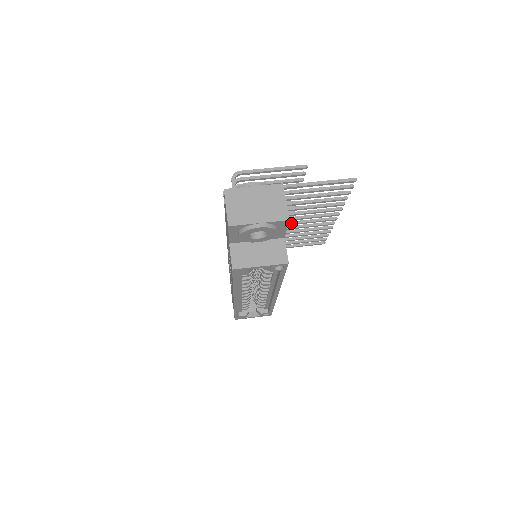
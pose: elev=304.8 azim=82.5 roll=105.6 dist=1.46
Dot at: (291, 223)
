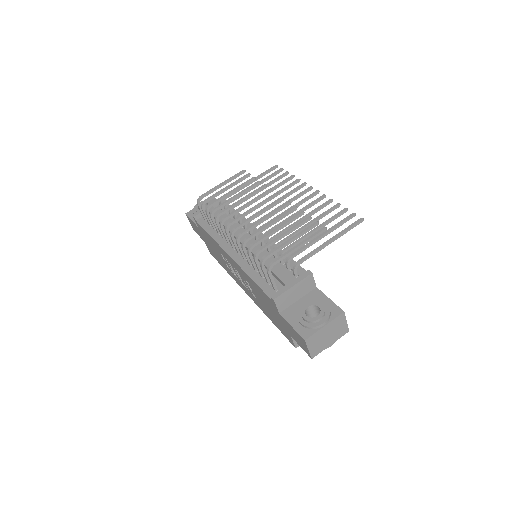
Dot at: occluded
